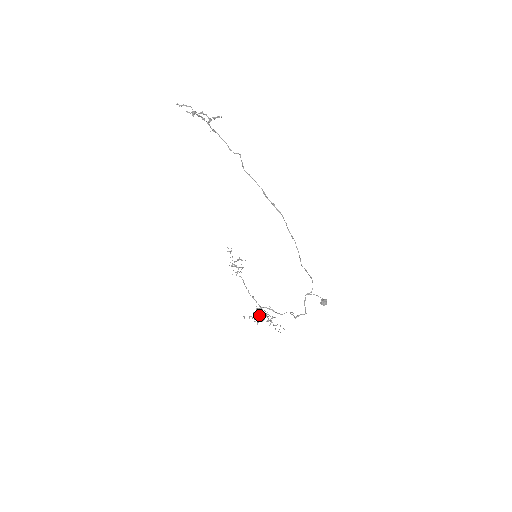
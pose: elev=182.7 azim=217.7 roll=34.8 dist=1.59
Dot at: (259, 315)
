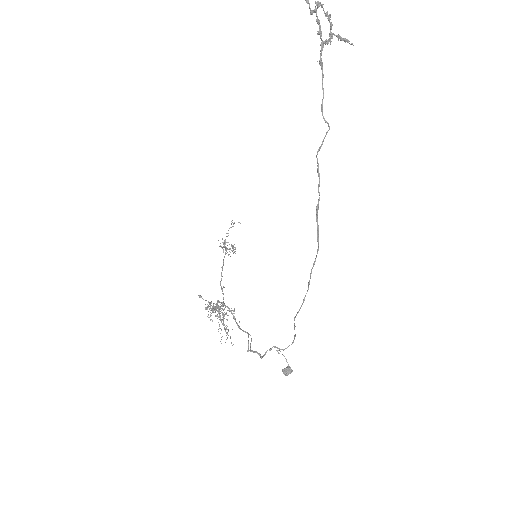
Dot at: occluded
